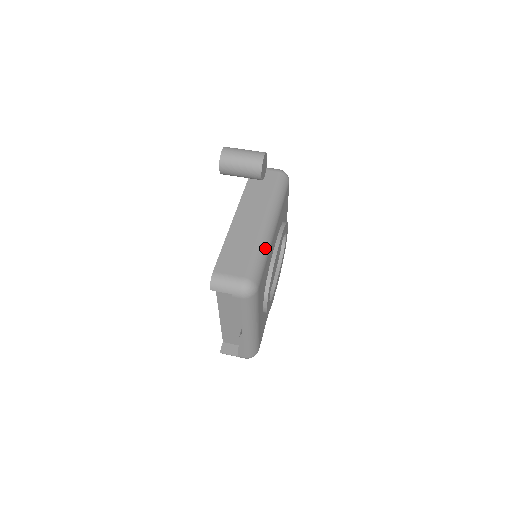
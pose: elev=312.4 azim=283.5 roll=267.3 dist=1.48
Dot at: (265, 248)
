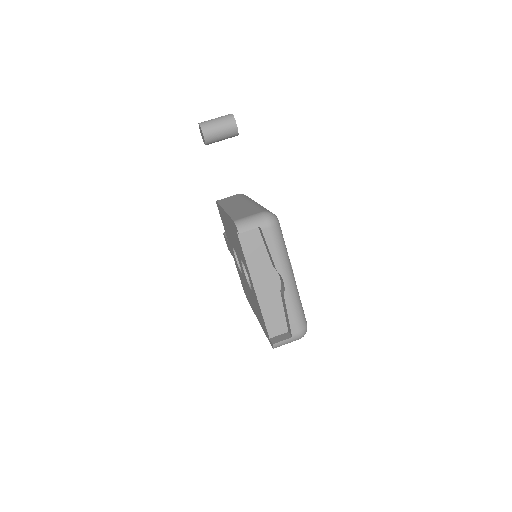
Dot at: occluded
